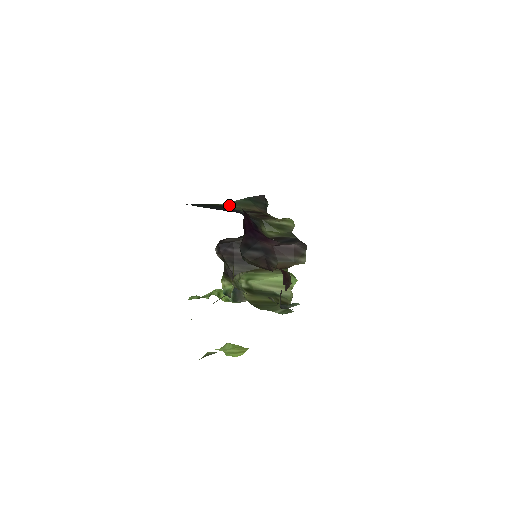
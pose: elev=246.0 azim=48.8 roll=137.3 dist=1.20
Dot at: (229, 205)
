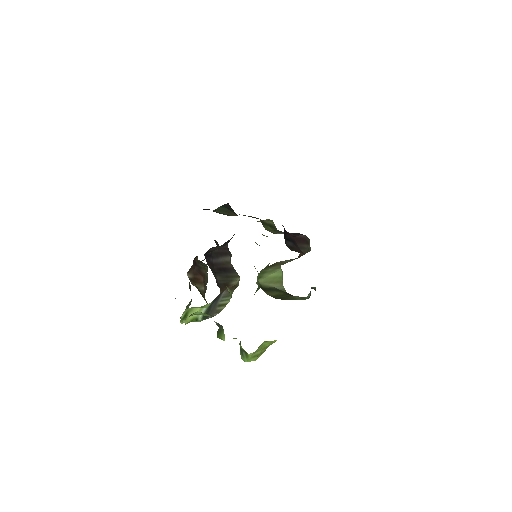
Dot at: (217, 212)
